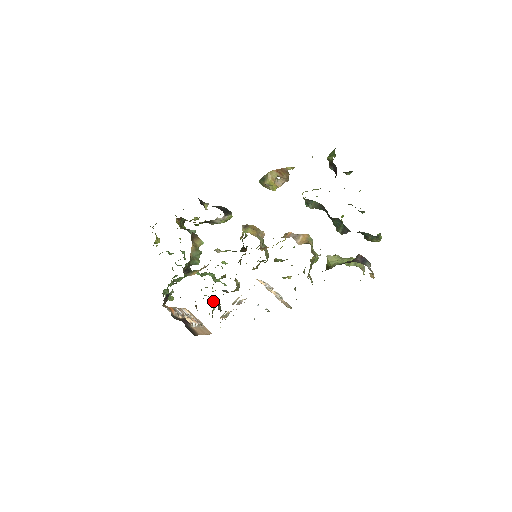
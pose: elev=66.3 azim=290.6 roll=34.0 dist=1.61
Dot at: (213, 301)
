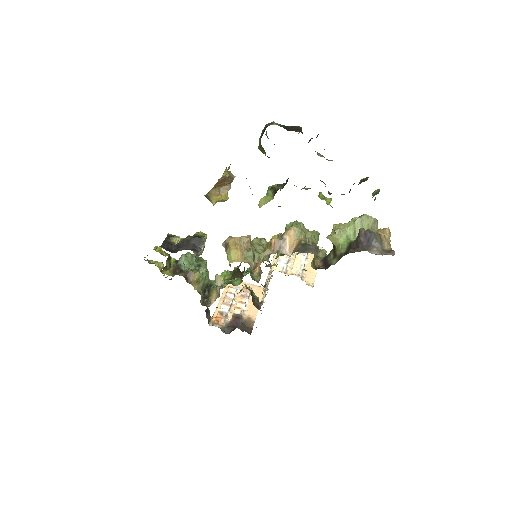
Dot at: (246, 286)
